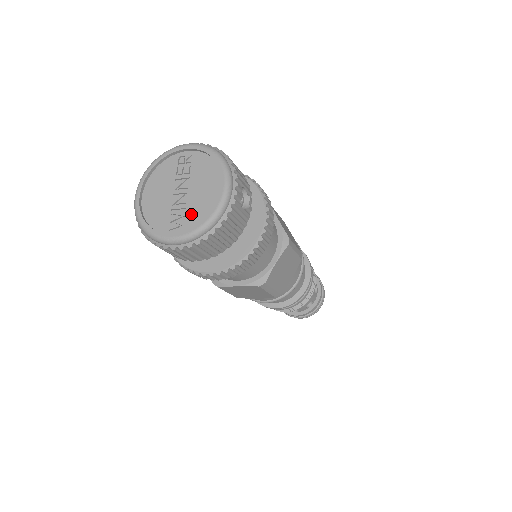
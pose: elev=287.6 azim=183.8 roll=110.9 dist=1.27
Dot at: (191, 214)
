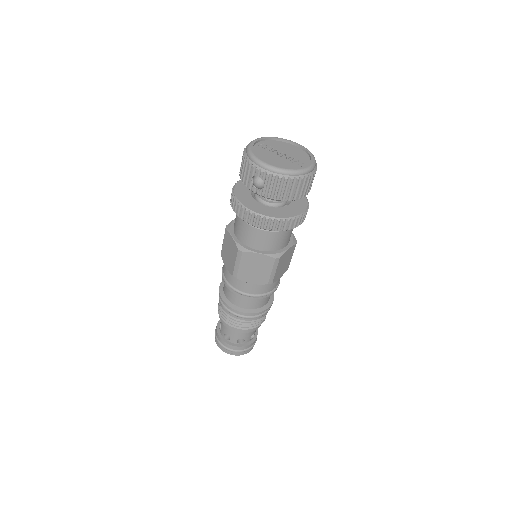
Dot at: (300, 158)
